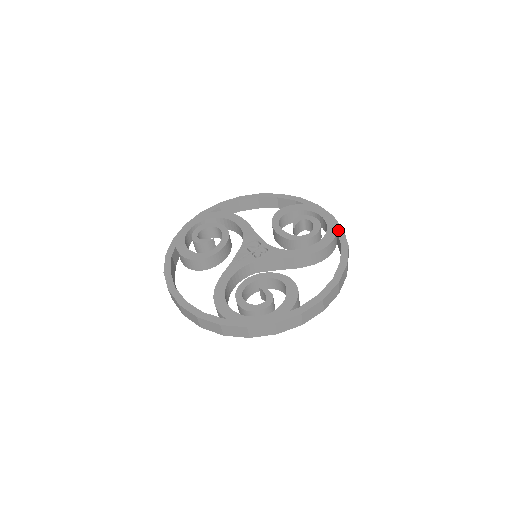
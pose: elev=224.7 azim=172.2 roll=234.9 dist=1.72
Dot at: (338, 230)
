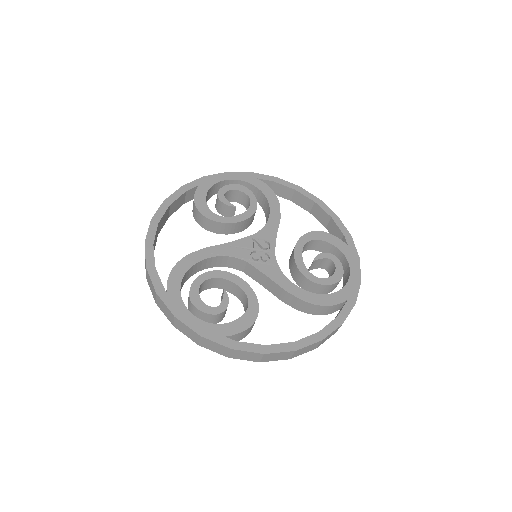
Dot at: (350, 299)
